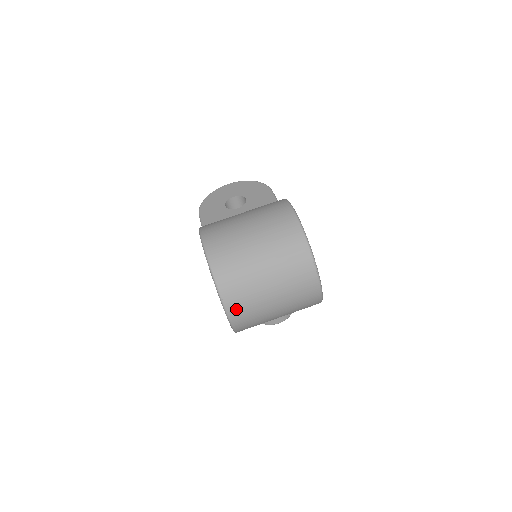
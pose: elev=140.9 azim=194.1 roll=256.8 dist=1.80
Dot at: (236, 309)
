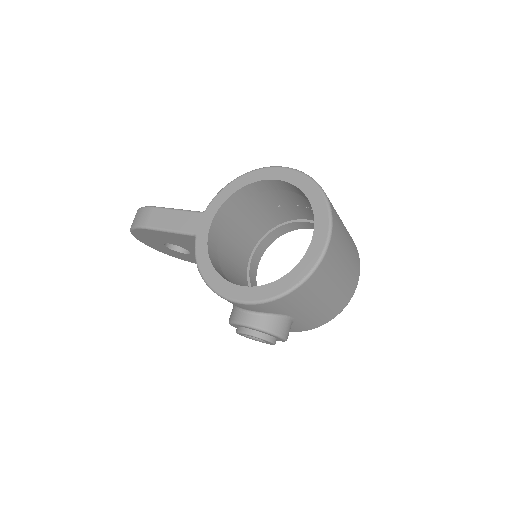
Dot at: (335, 234)
